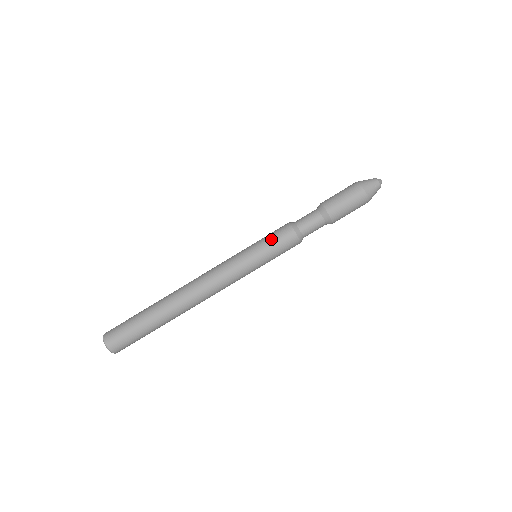
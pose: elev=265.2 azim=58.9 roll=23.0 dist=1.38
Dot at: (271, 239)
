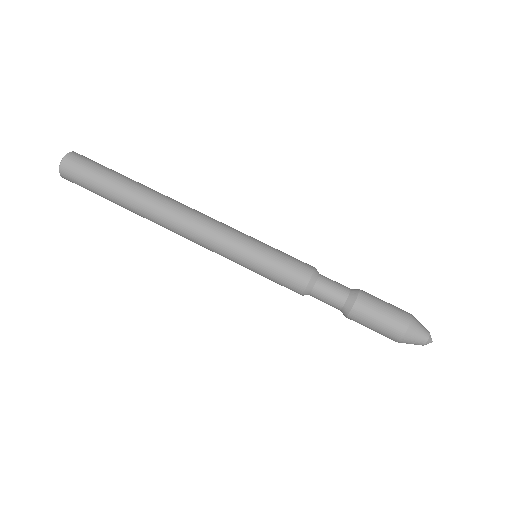
Dot at: (280, 268)
